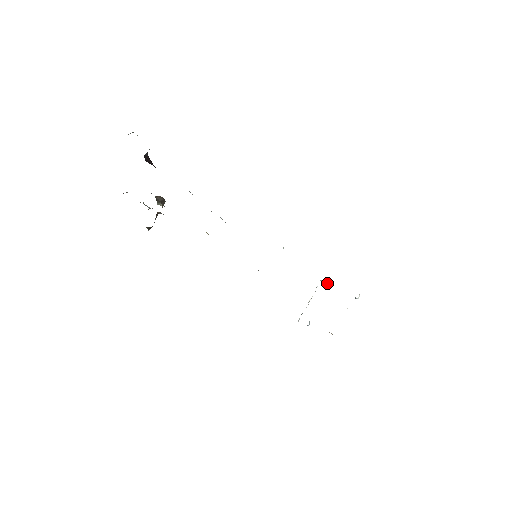
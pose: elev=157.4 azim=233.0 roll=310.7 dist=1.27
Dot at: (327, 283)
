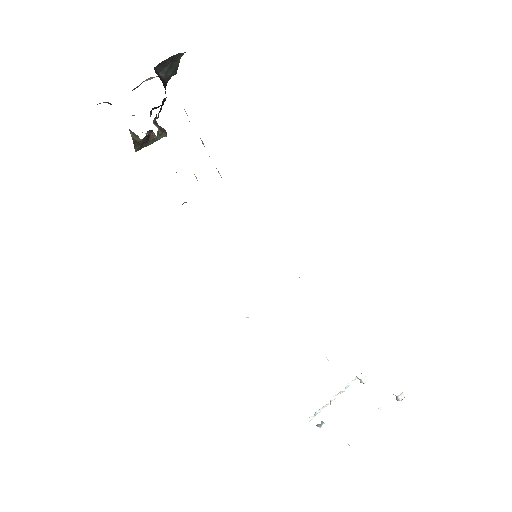
Dot at: (364, 381)
